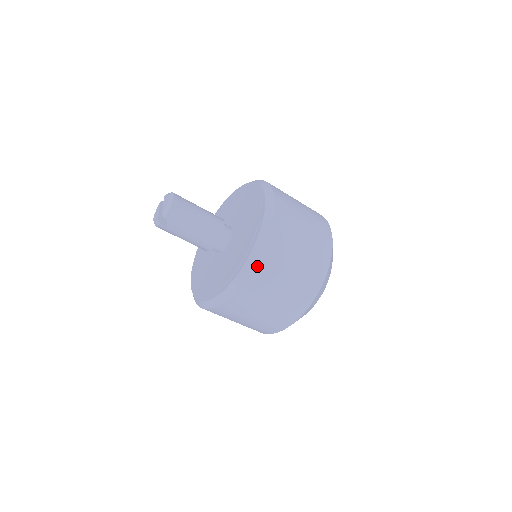
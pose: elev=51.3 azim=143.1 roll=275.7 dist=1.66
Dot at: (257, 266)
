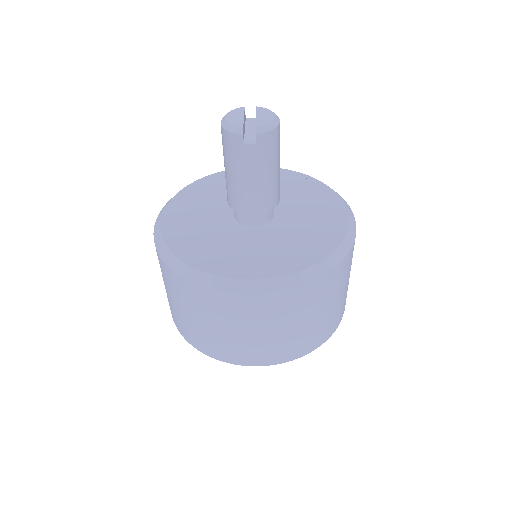
Dot at: (308, 286)
